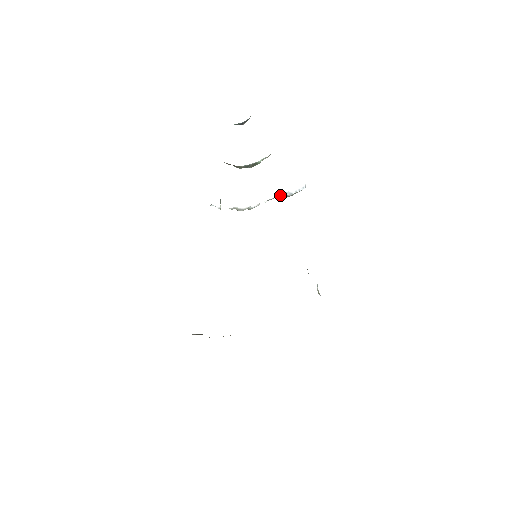
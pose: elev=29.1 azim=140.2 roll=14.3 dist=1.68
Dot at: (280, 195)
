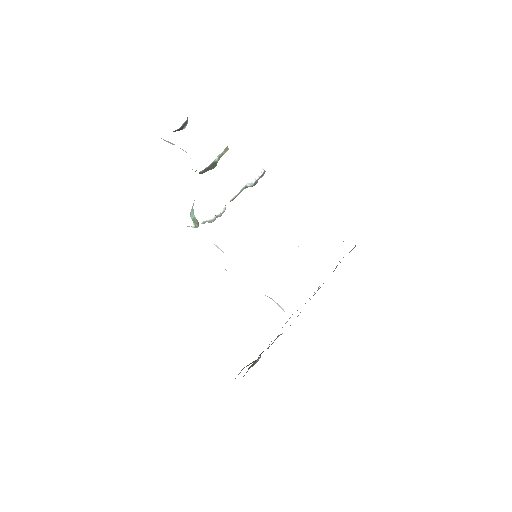
Dot at: (242, 189)
